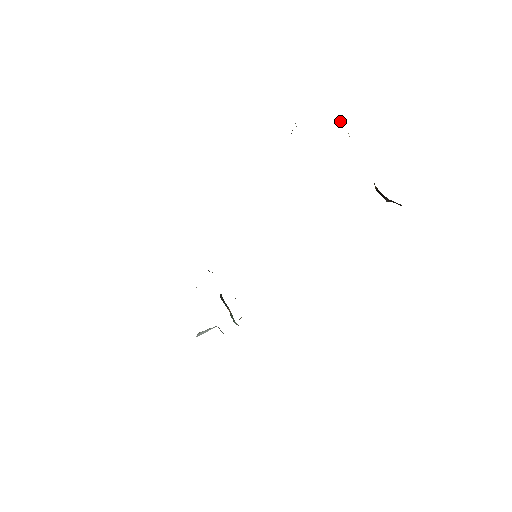
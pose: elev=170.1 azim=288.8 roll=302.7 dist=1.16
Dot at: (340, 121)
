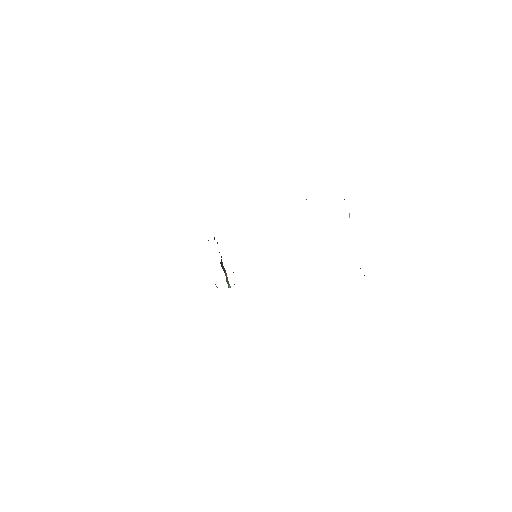
Dot at: occluded
